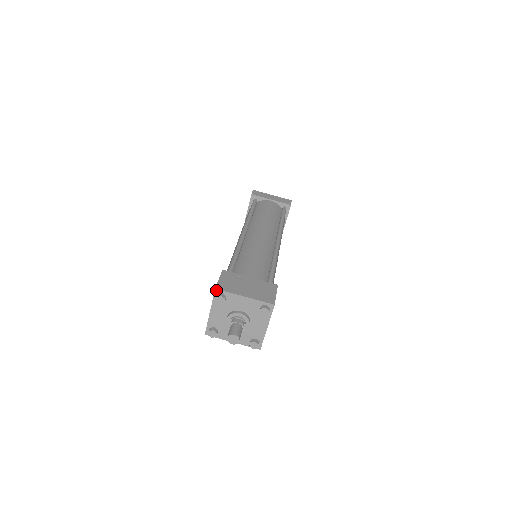
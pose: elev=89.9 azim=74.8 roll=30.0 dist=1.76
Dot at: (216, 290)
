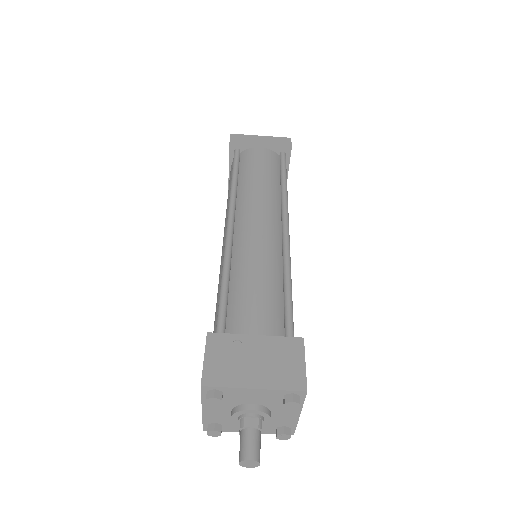
Dot at: (203, 387)
